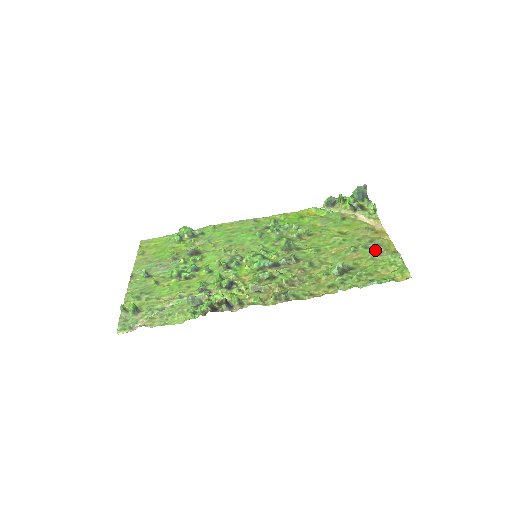
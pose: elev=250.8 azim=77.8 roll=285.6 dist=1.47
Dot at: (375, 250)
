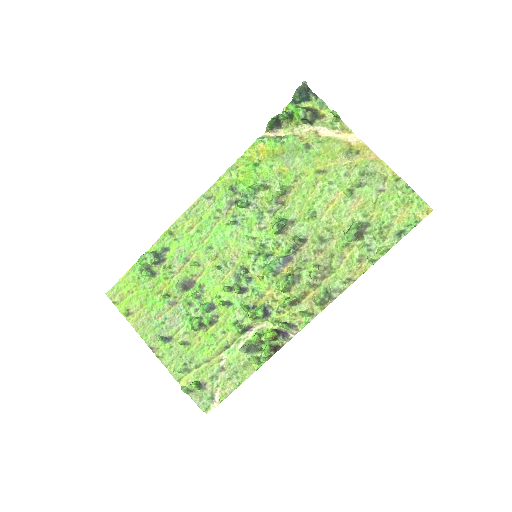
Dot at: (375, 186)
